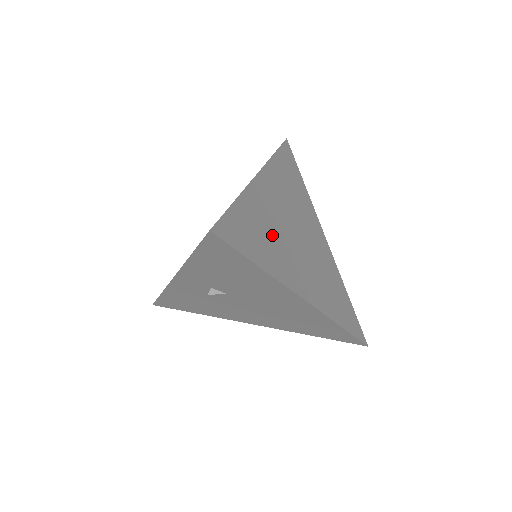
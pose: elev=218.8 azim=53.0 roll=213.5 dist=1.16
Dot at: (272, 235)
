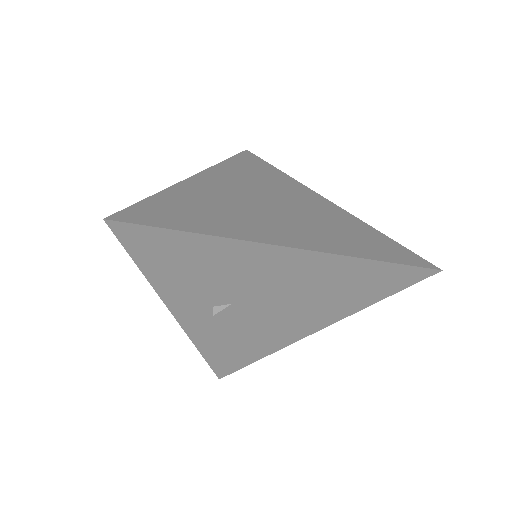
Dot at: (220, 209)
